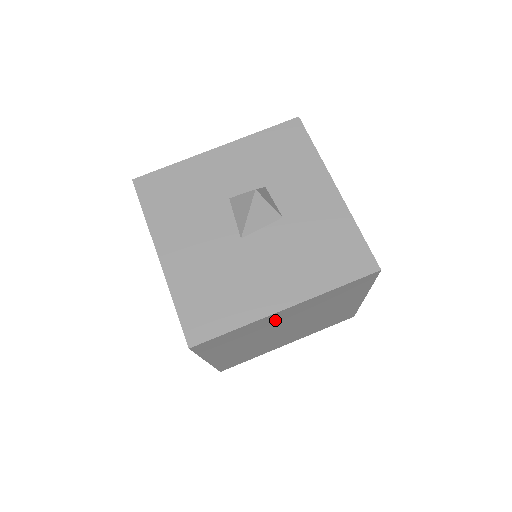
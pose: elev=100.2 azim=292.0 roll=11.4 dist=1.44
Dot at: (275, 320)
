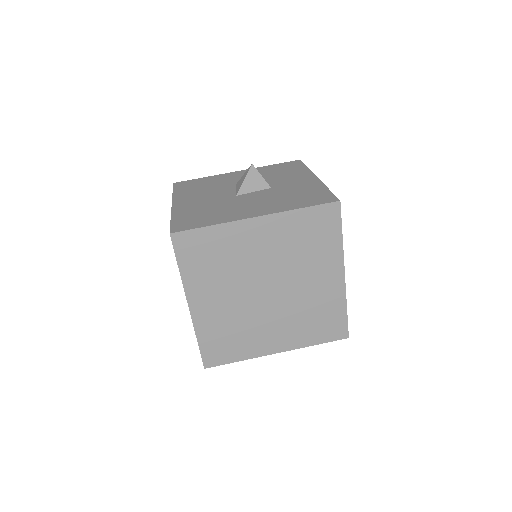
Dot at: (249, 242)
